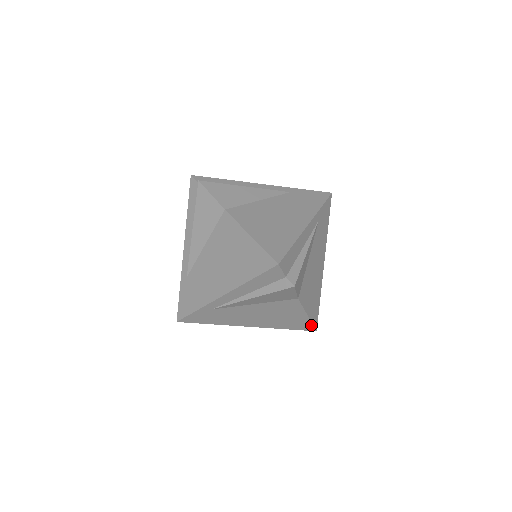
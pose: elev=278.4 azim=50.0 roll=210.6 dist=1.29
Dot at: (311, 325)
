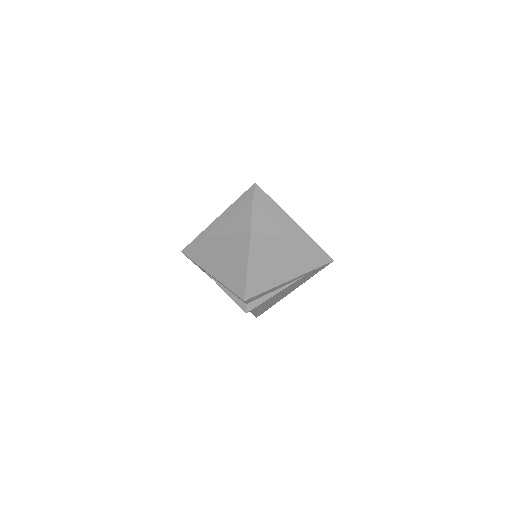
Dot at: (245, 286)
